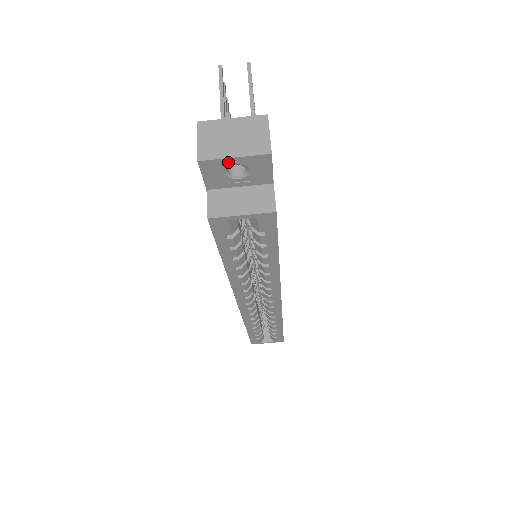
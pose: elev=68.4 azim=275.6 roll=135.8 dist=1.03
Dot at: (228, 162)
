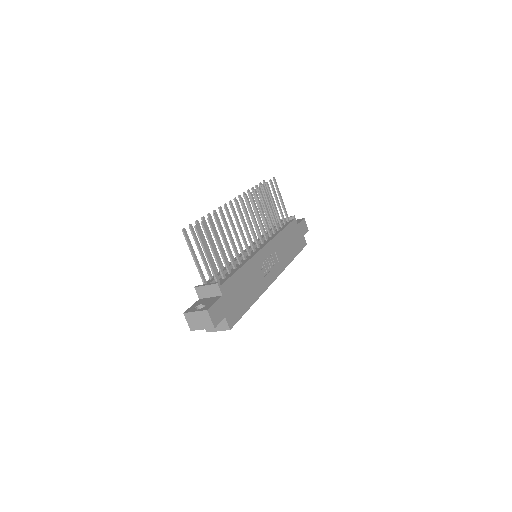
Dot at: (202, 328)
